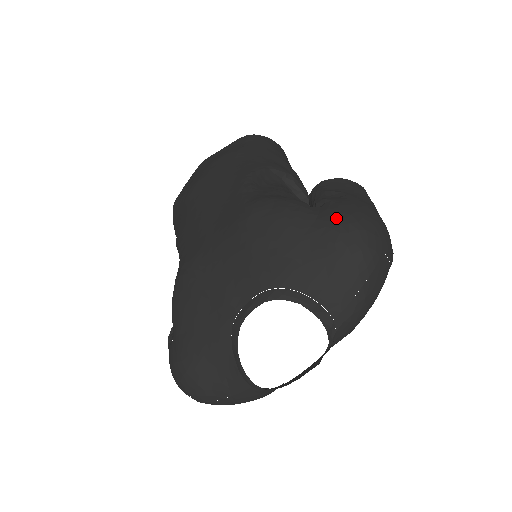
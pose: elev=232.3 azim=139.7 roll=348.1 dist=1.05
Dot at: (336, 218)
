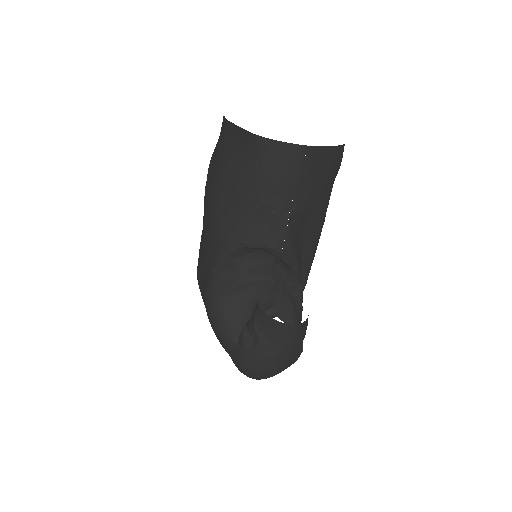
Dot at: (237, 362)
